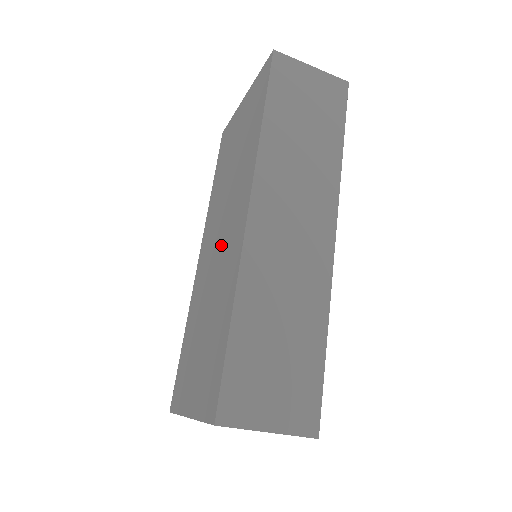
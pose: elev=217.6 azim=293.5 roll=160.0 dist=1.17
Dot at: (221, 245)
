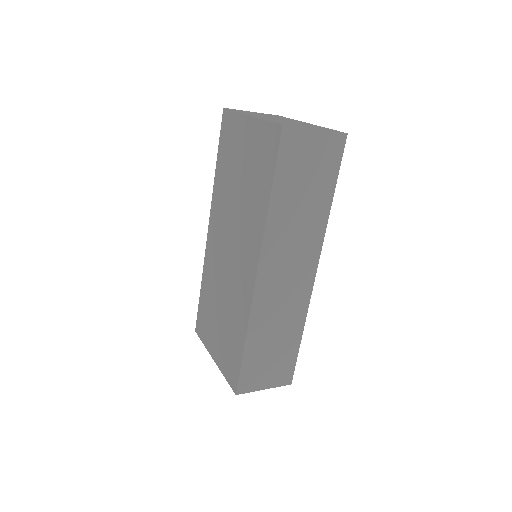
Dot at: (232, 263)
